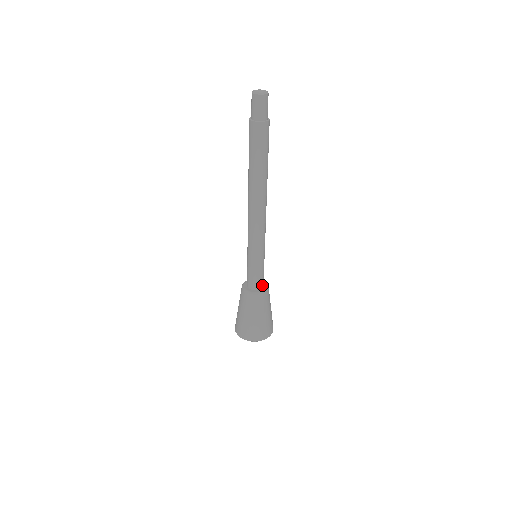
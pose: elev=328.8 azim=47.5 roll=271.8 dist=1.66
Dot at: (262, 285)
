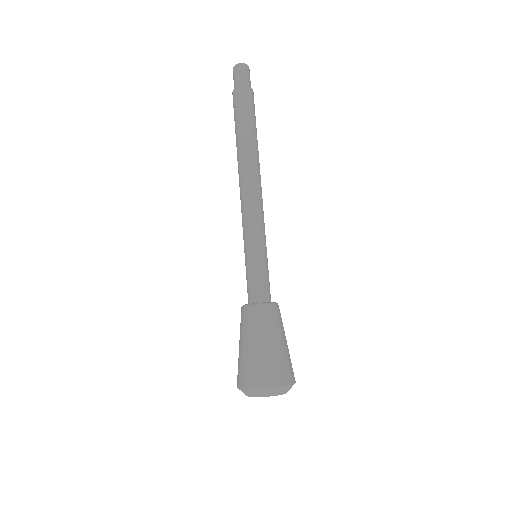
Dot at: (265, 298)
